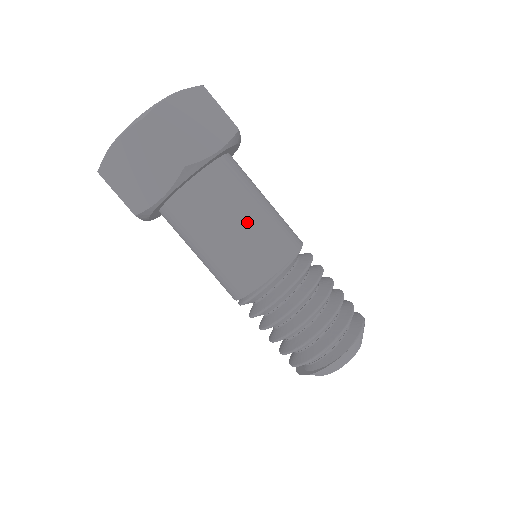
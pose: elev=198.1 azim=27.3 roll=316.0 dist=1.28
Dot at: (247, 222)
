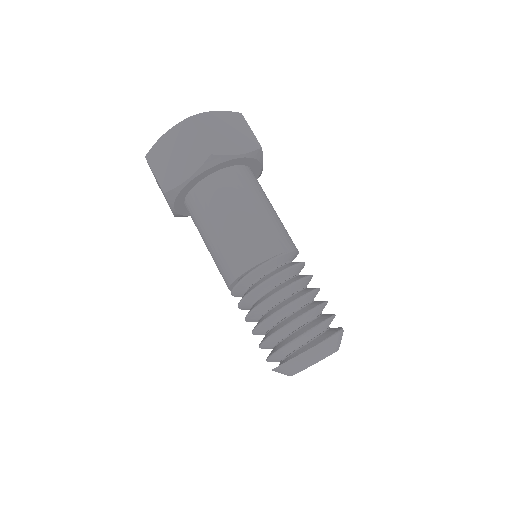
Dot at: (252, 214)
